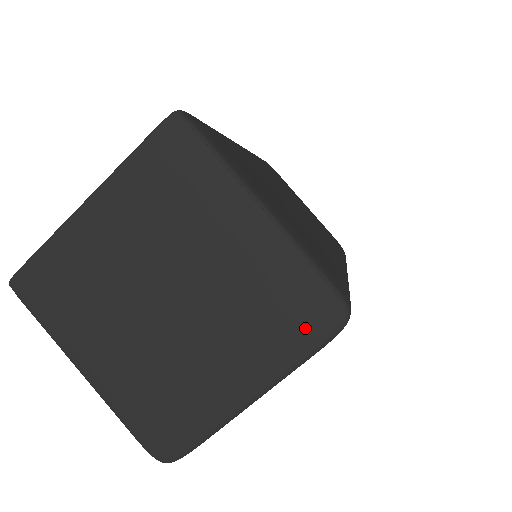
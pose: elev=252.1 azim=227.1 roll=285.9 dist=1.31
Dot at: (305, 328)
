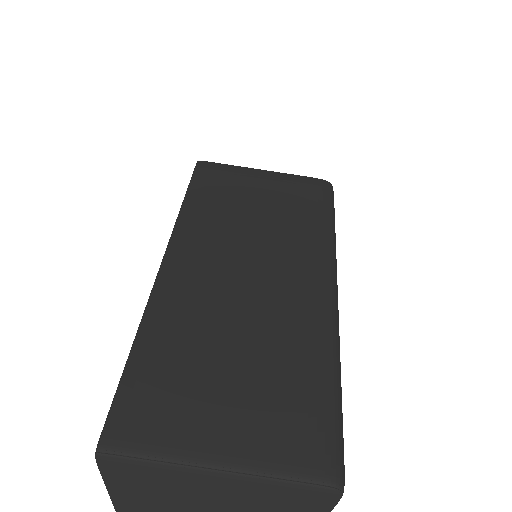
Dot at: (316, 504)
